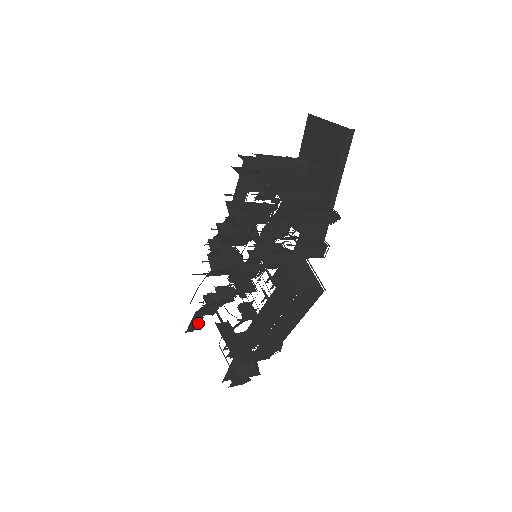
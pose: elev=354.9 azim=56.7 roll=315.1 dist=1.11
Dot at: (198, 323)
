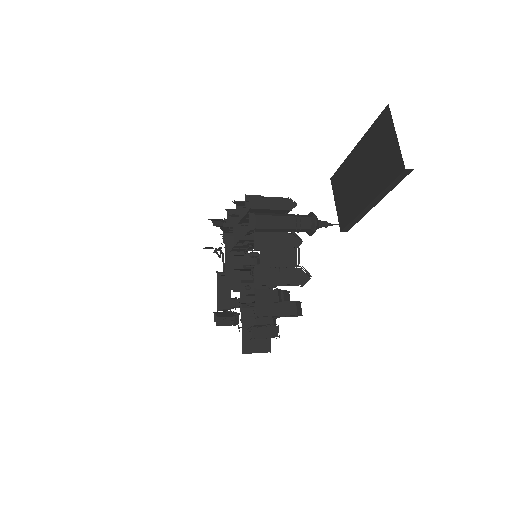
Dot at: occluded
